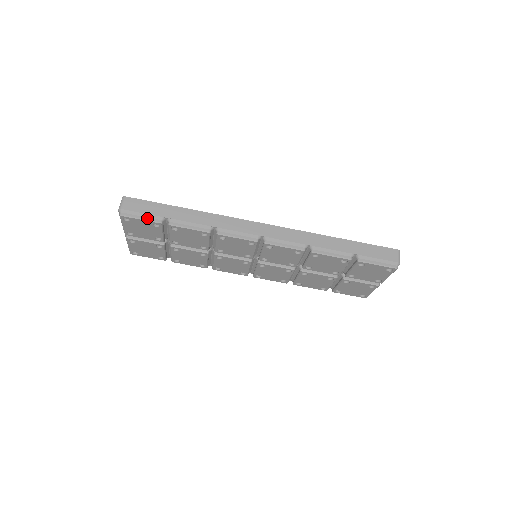
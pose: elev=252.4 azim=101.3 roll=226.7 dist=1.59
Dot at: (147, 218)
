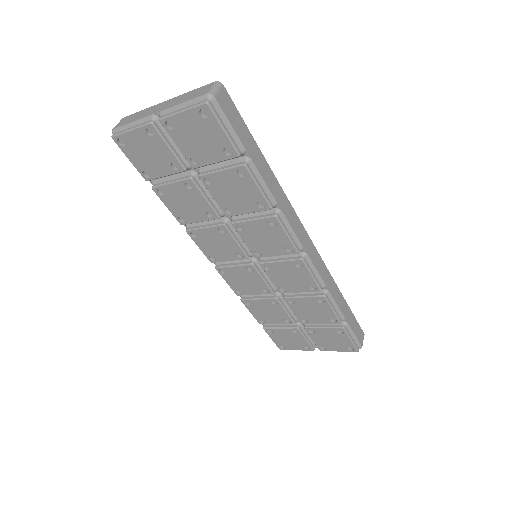
Dot at: (231, 136)
